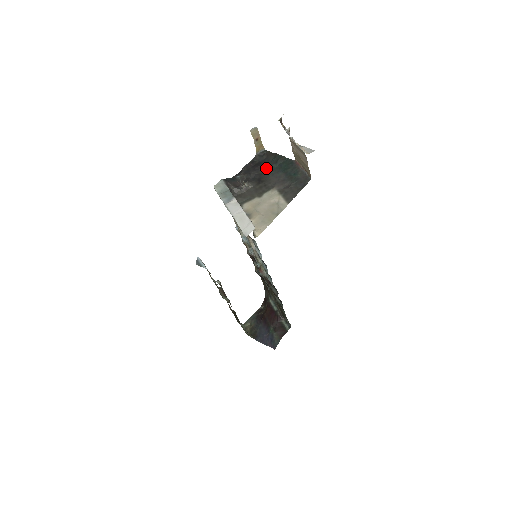
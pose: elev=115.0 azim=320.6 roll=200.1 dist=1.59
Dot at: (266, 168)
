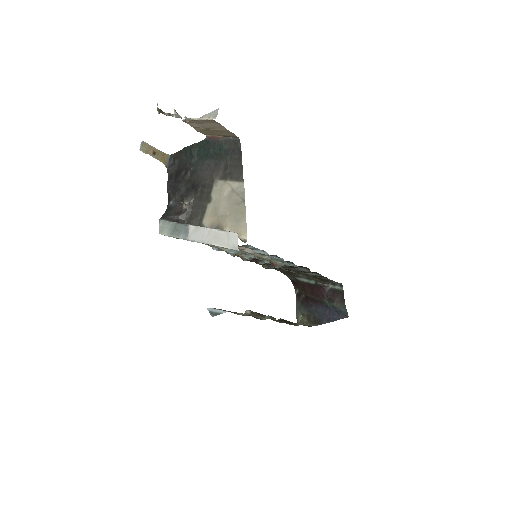
Dot at: (188, 170)
